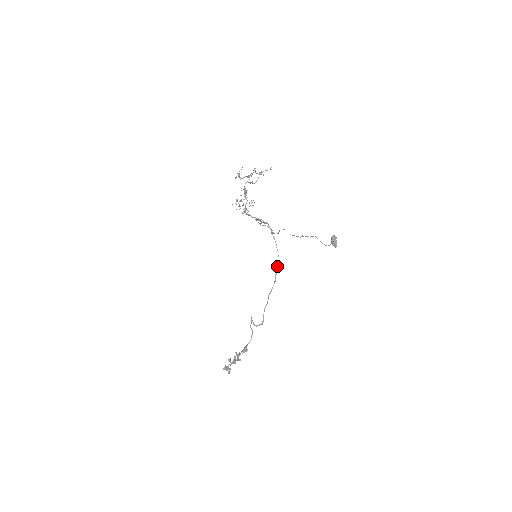
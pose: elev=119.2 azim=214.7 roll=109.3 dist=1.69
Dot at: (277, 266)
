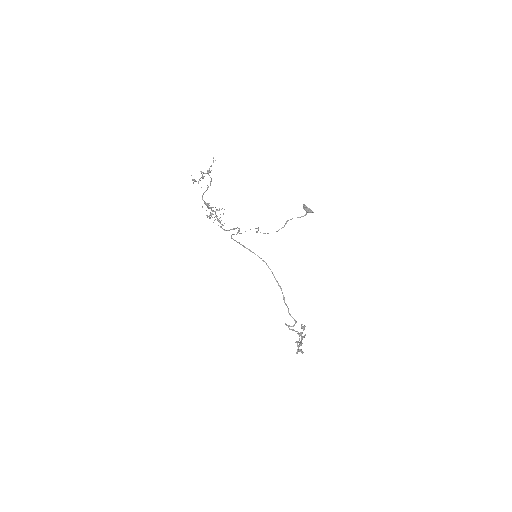
Dot at: occluded
